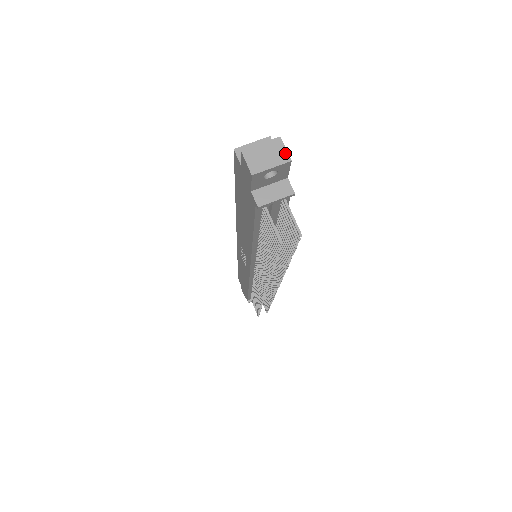
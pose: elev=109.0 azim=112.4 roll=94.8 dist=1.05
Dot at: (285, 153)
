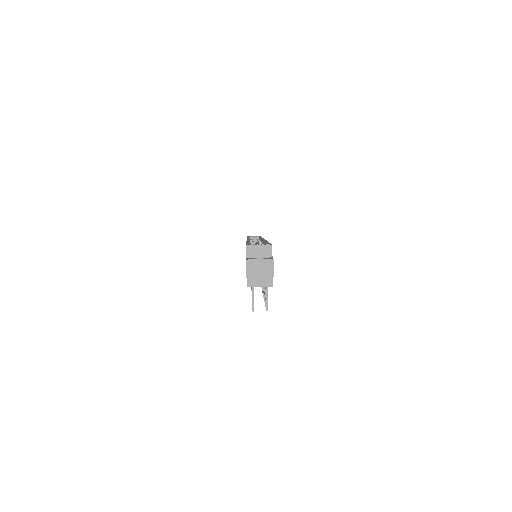
Dot at: (272, 271)
